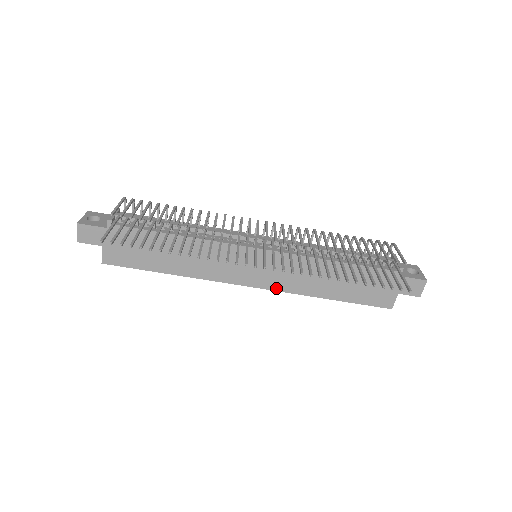
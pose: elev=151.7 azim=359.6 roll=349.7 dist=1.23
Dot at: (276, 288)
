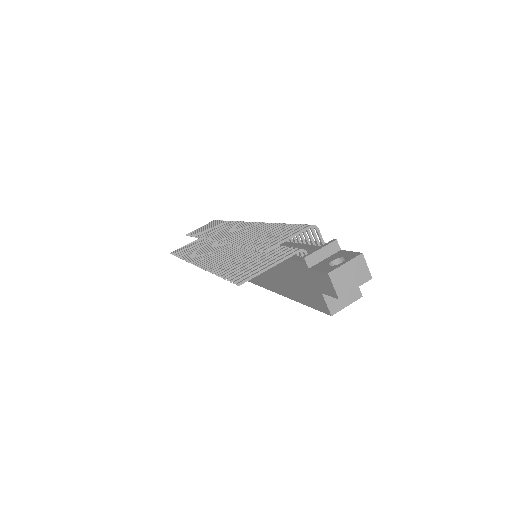
Dot at: (267, 287)
